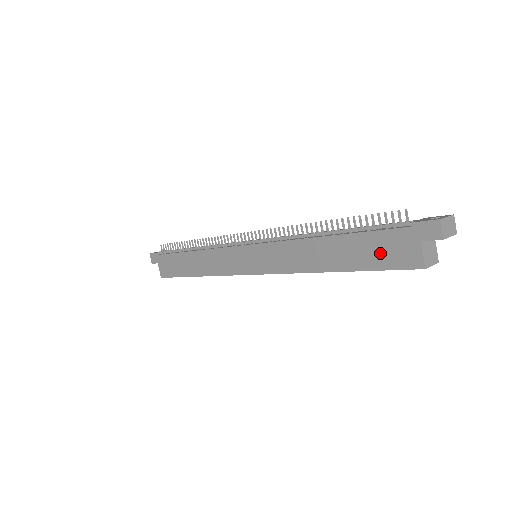
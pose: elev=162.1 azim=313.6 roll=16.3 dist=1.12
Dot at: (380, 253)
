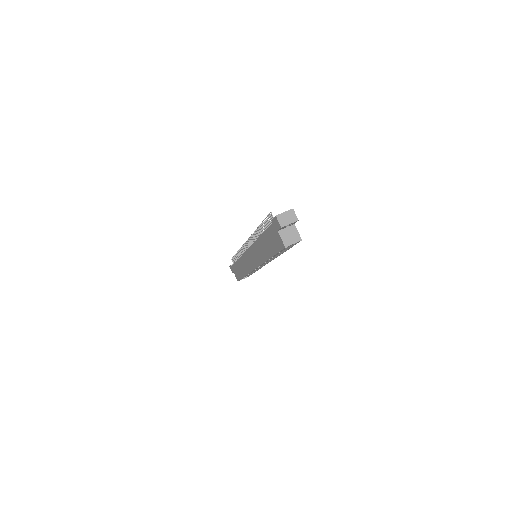
Dot at: (273, 242)
